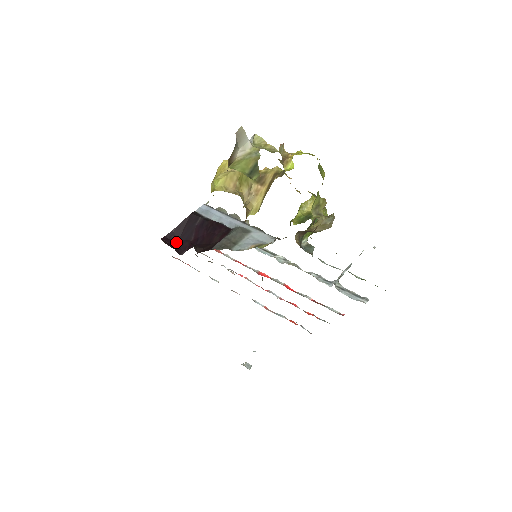
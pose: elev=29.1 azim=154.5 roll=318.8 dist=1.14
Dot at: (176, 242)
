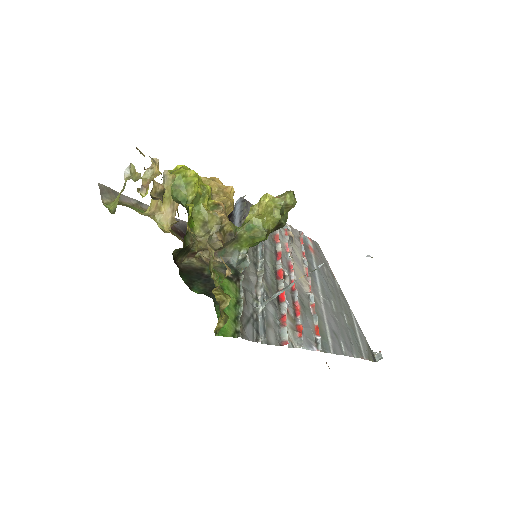
Dot at: occluded
